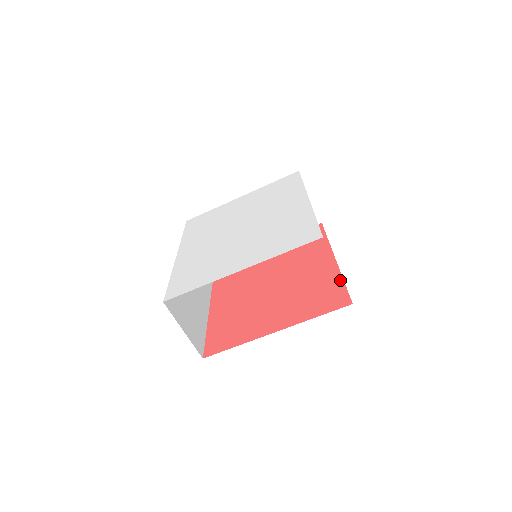
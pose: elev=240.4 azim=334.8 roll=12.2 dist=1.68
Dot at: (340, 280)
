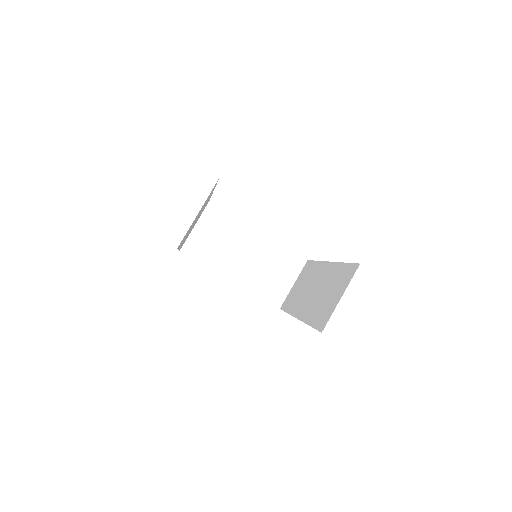
Dot at: occluded
